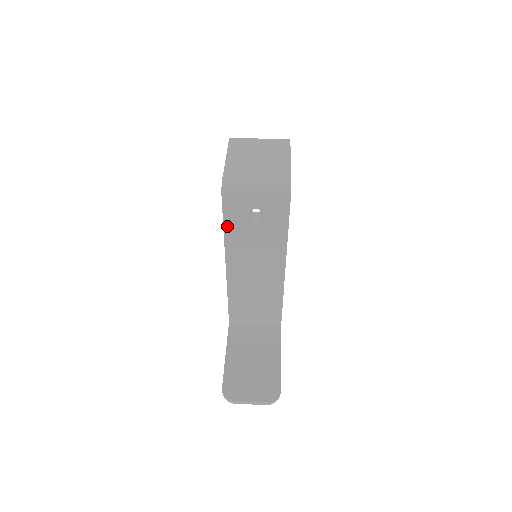
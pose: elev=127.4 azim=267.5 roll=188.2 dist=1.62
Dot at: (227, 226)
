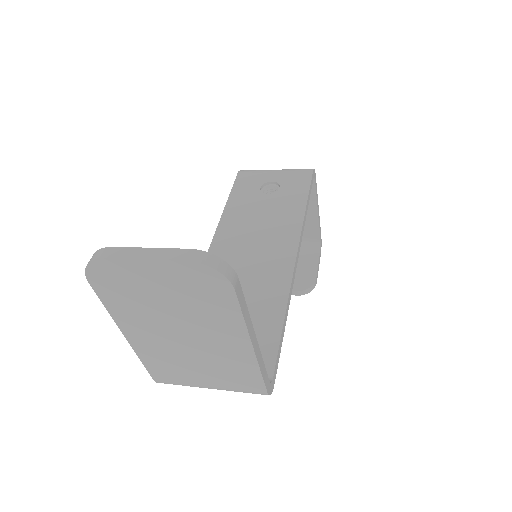
Dot at: (232, 200)
